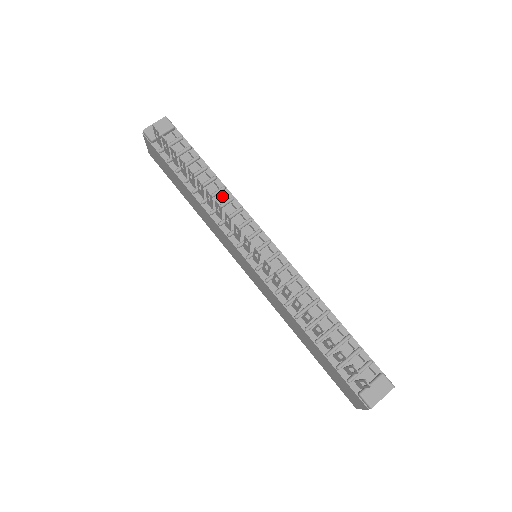
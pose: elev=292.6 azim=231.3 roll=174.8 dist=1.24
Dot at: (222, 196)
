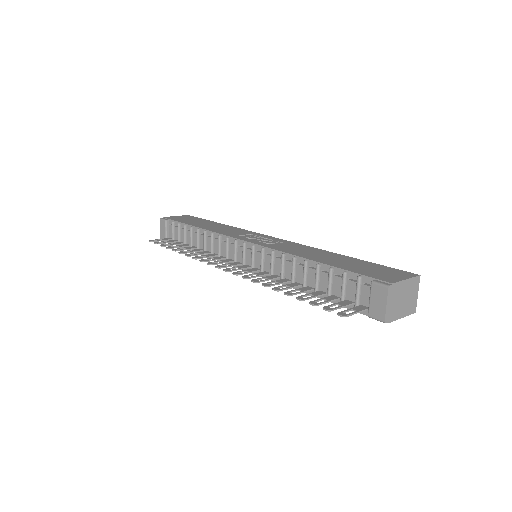
Dot at: (209, 238)
